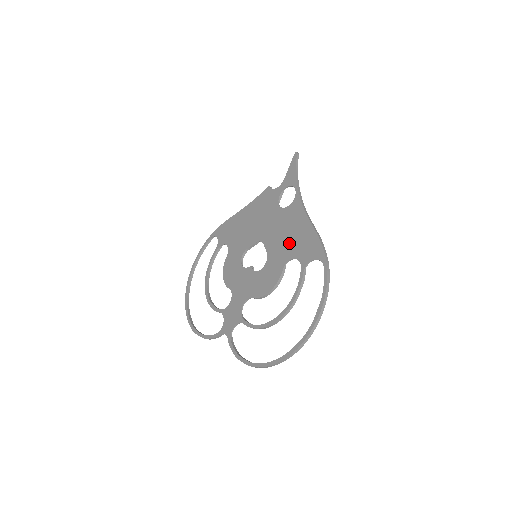
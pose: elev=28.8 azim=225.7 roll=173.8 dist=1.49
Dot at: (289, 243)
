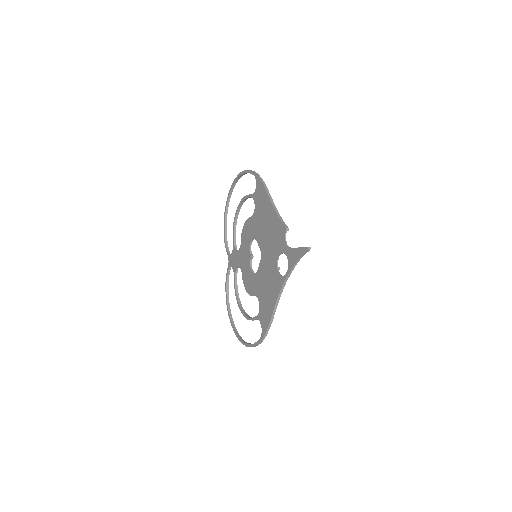
Dot at: (264, 292)
